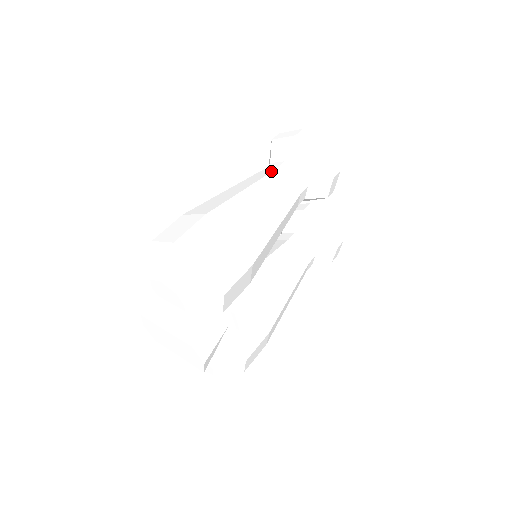
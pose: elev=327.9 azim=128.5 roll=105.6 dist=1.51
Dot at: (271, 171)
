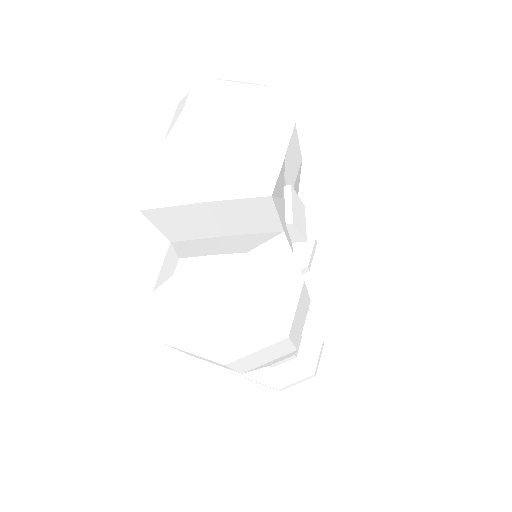
Dot at: occluded
